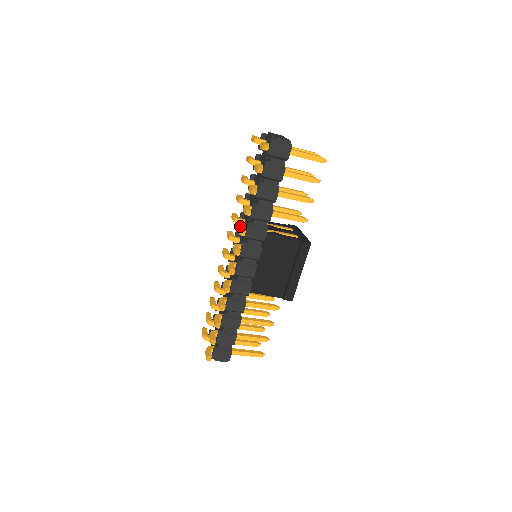
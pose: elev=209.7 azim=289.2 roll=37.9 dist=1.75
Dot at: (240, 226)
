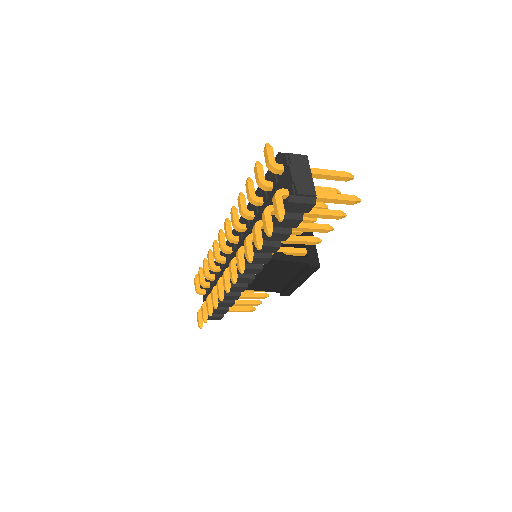
Dot at: (239, 253)
